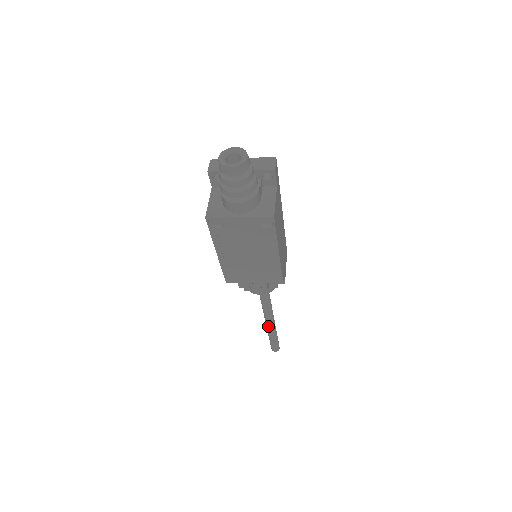
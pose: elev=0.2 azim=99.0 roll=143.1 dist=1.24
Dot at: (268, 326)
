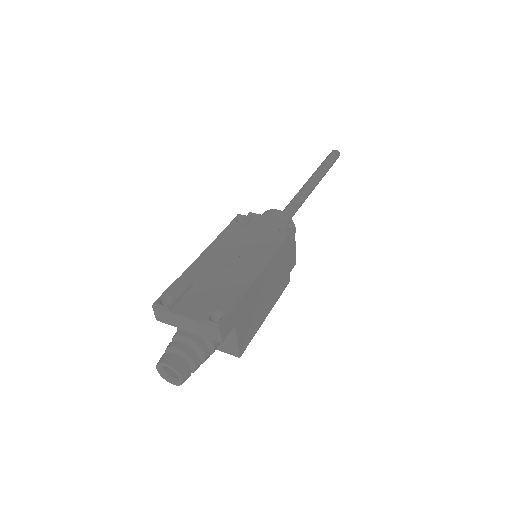
Dot at: occluded
